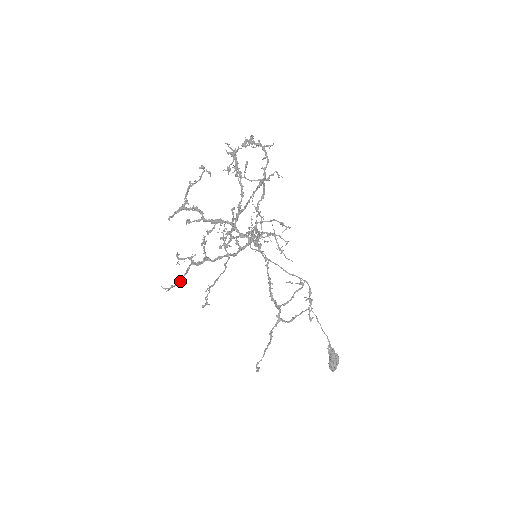
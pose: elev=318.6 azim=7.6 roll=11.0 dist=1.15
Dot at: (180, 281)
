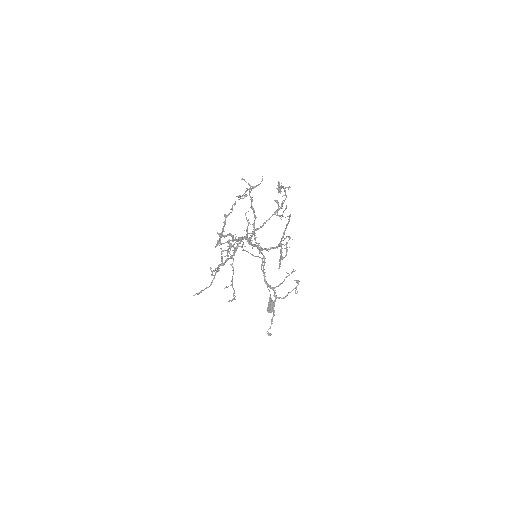
Dot at: (209, 286)
